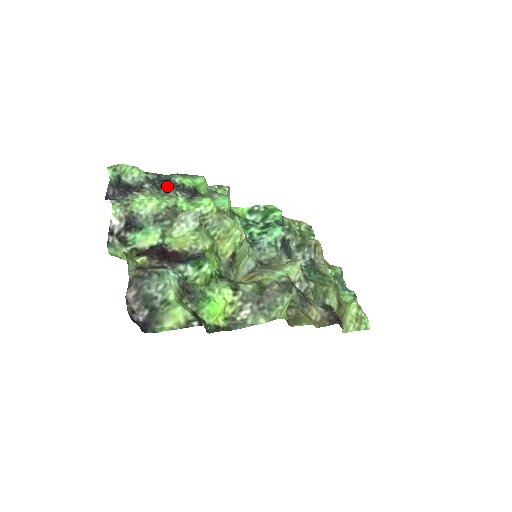
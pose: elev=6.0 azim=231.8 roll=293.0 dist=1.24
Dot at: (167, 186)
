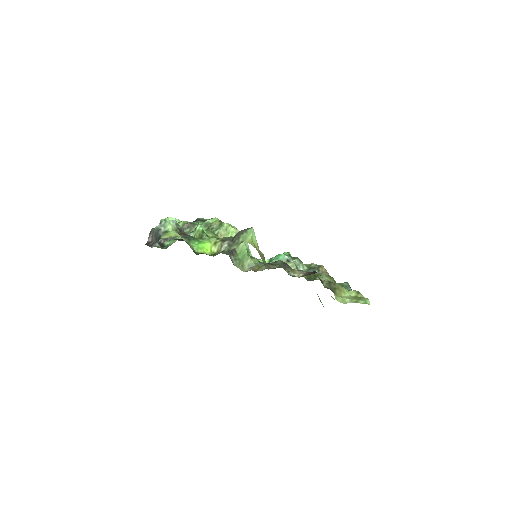
Dot at: occluded
